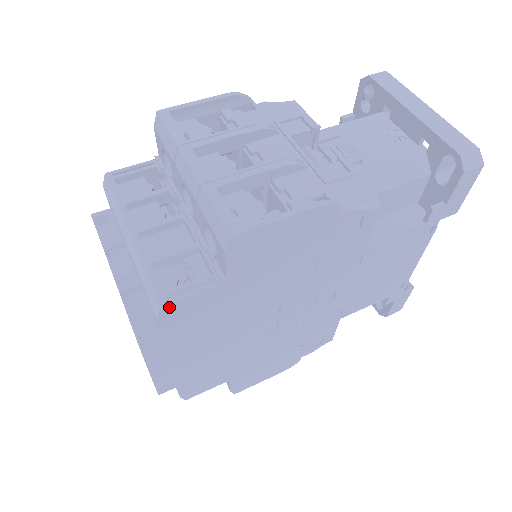
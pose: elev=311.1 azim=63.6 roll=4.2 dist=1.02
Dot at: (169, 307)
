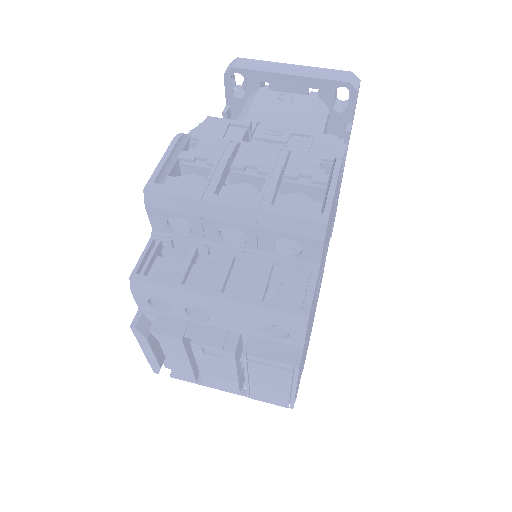
Dot at: (309, 314)
